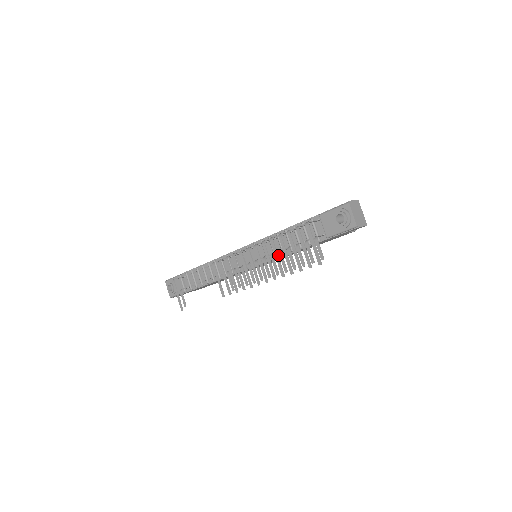
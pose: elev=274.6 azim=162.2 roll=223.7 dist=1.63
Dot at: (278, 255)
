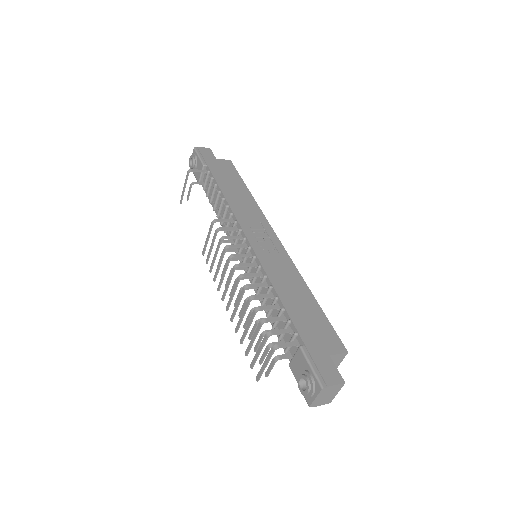
Dot at: occluded
